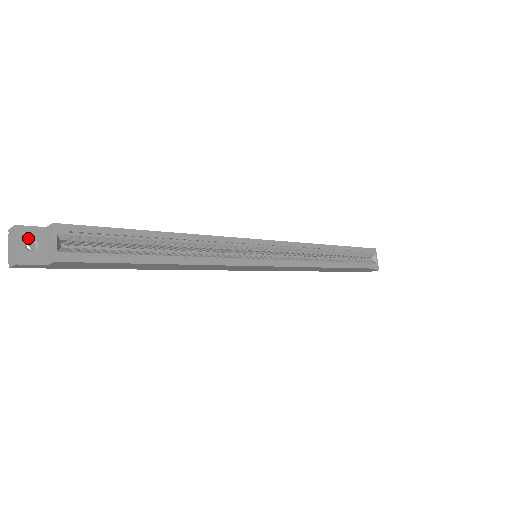
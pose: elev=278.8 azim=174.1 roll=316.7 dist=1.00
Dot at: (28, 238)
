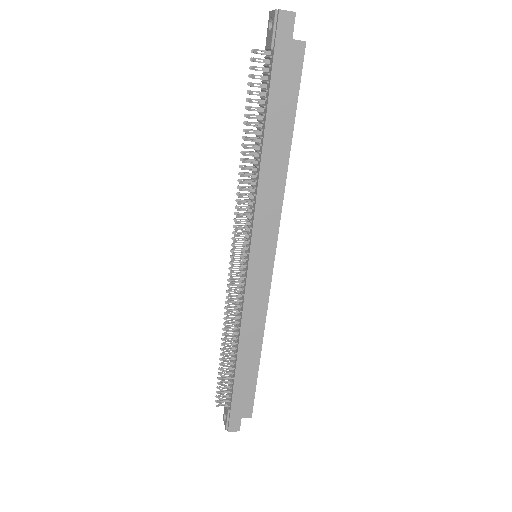
Dot at: occluded
